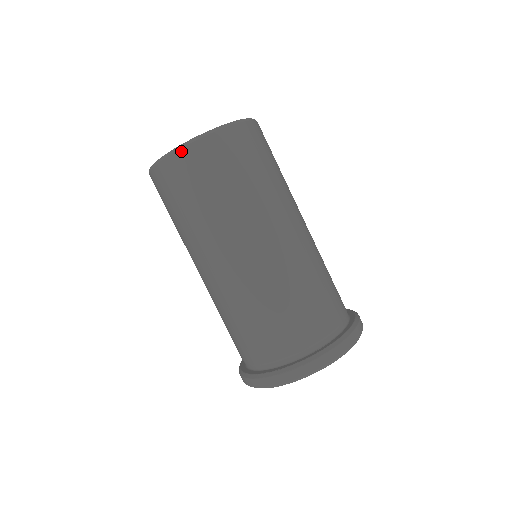
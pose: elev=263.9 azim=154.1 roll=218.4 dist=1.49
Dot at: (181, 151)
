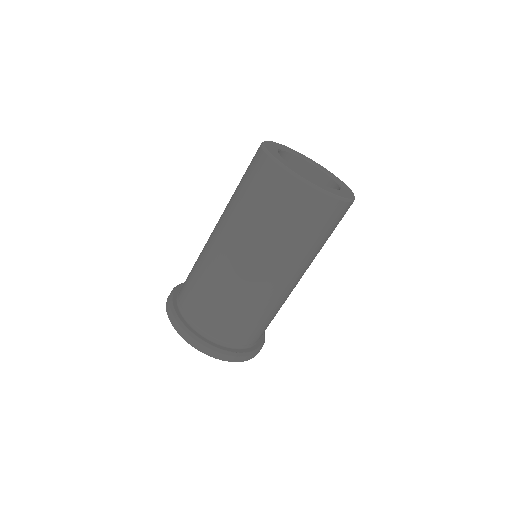
Dot at: (341, 202)
